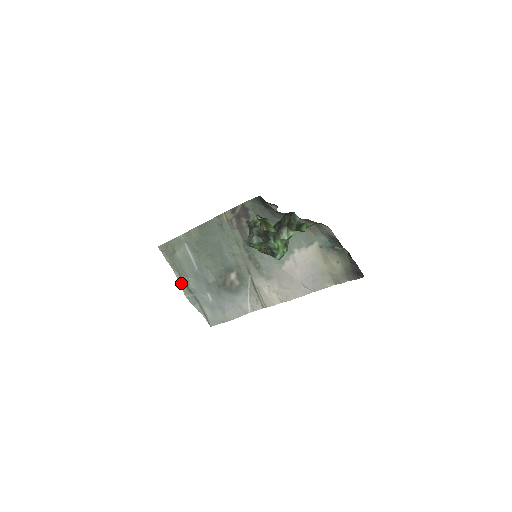
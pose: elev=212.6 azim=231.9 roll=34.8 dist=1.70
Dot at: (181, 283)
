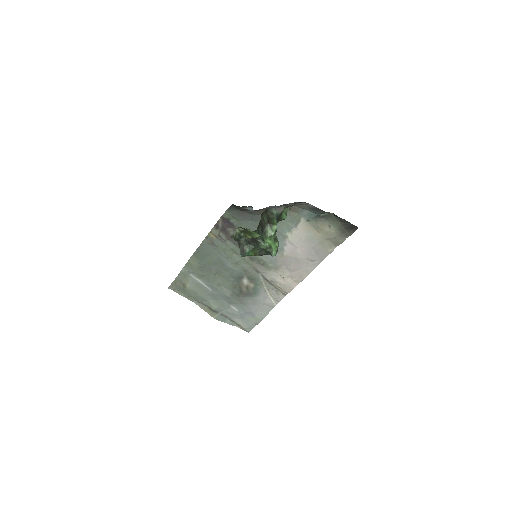
Dot at: (204, 309)
